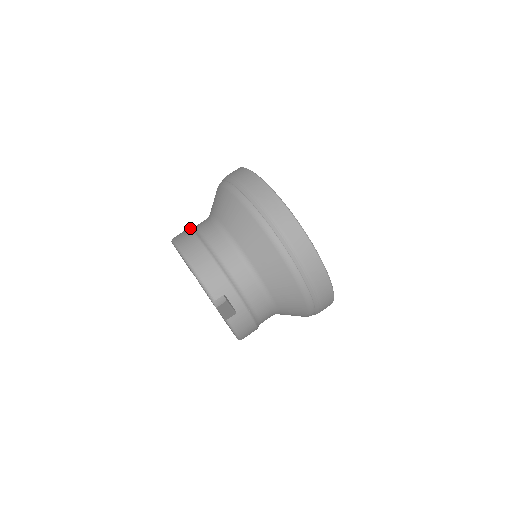
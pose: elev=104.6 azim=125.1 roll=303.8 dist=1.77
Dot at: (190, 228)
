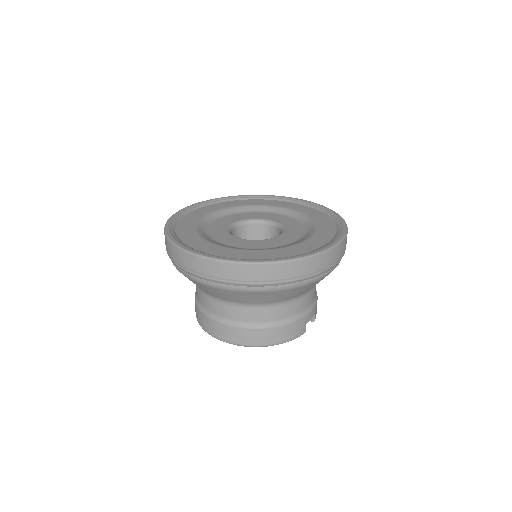
Dot at: (218, 322)
